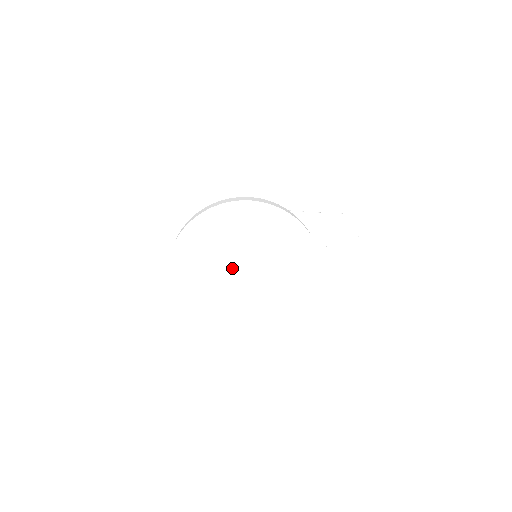
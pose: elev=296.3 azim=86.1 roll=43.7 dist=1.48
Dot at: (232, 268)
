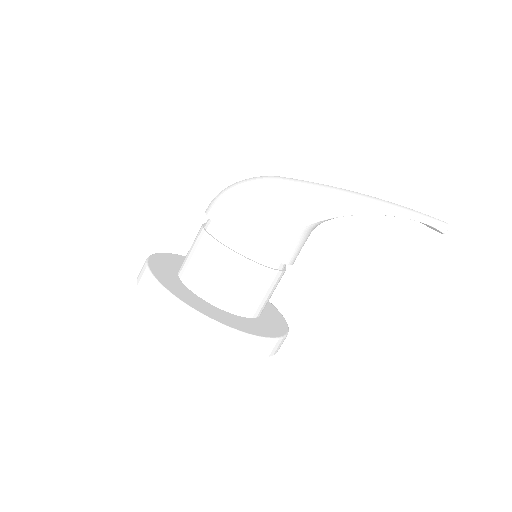
Dot at: occluded
